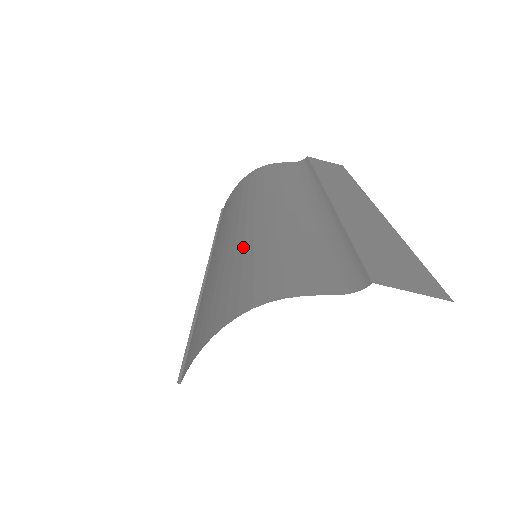
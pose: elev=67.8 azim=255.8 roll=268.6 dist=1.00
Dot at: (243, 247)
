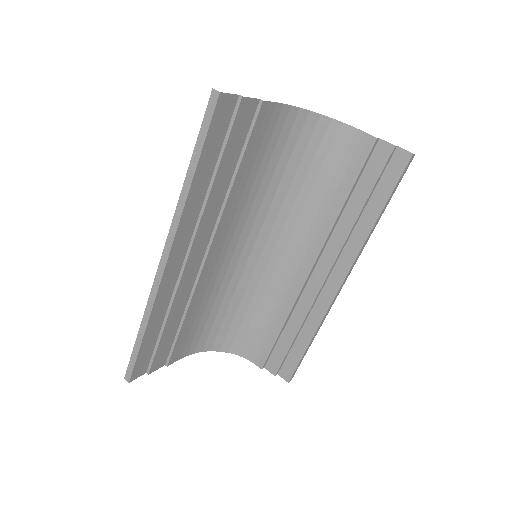
Dot at: occluded
